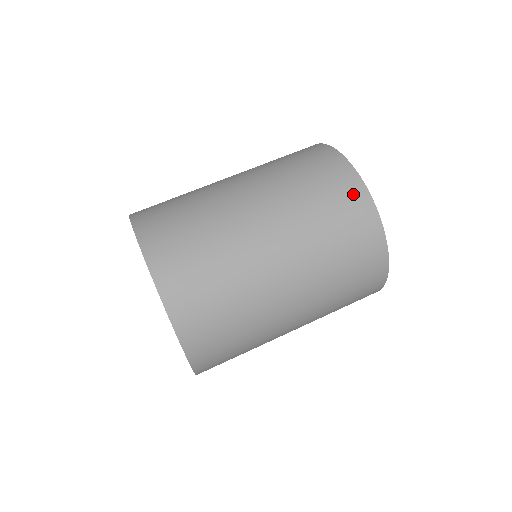
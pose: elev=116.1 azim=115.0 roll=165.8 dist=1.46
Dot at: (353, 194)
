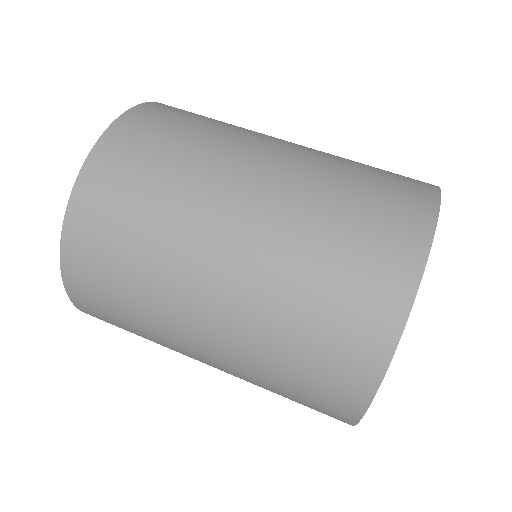
Dot at: (364, 347)
